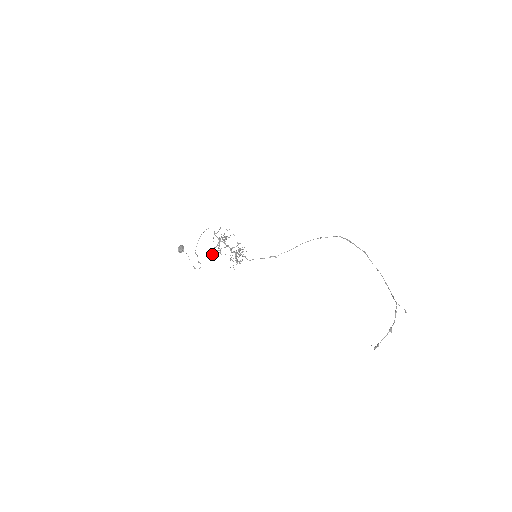
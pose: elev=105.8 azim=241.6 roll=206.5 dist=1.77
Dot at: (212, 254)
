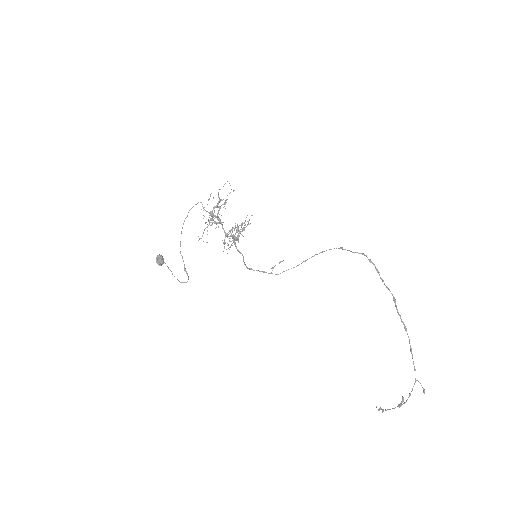
Dot at: (207, 224)
